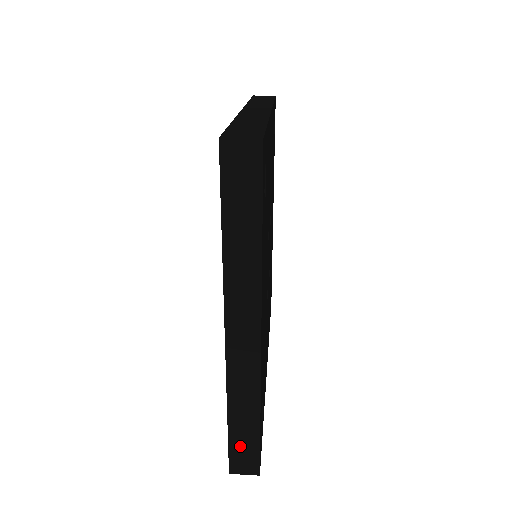
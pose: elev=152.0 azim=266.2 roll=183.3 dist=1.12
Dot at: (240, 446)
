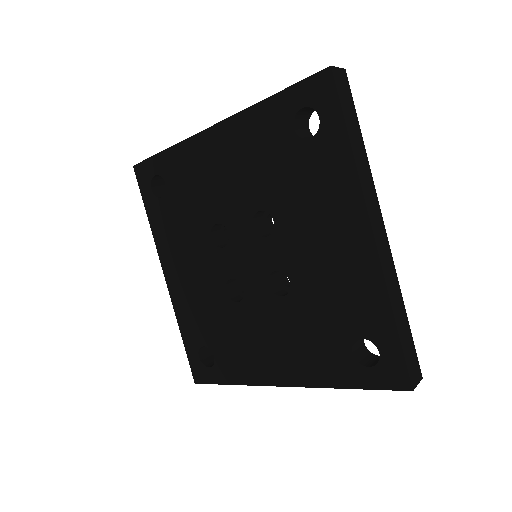
Dot at: (408, 350)
